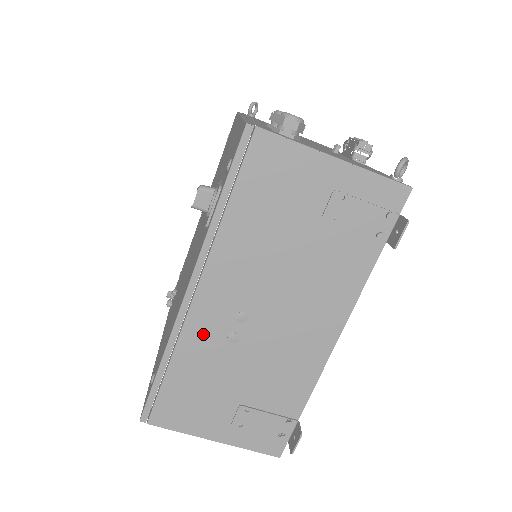
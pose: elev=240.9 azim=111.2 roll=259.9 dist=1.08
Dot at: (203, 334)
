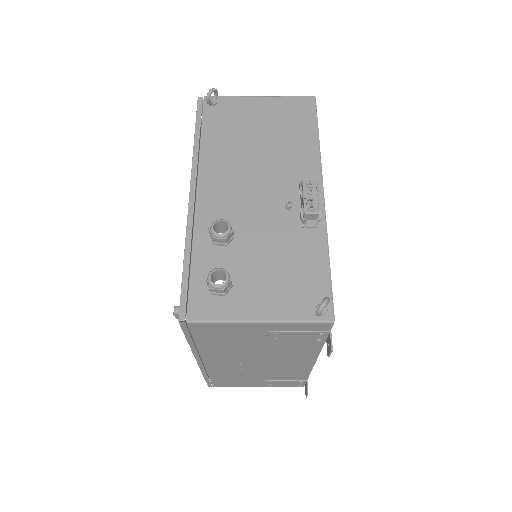
Dot at: (221, 370)
